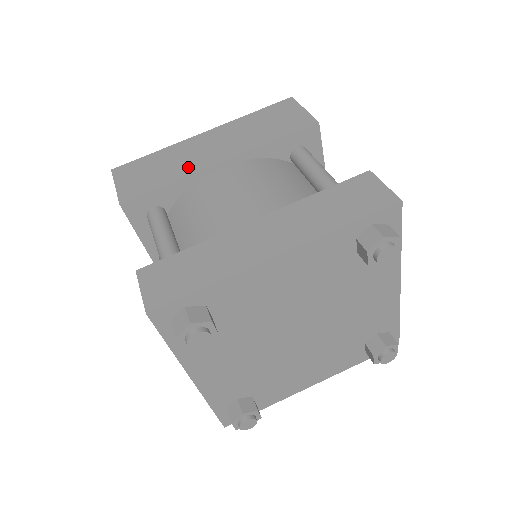
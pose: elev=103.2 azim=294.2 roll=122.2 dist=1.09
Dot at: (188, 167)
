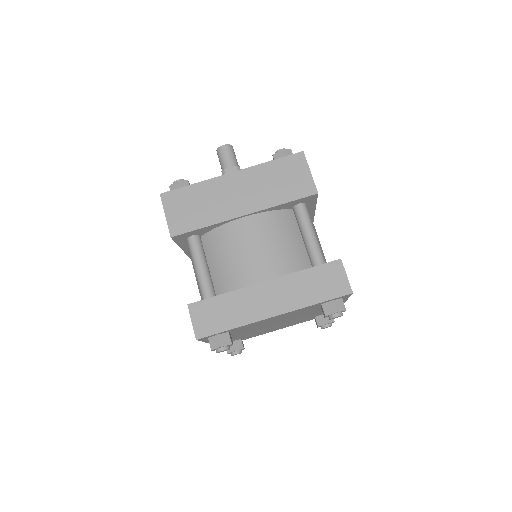
Dot at: (220, 212)
